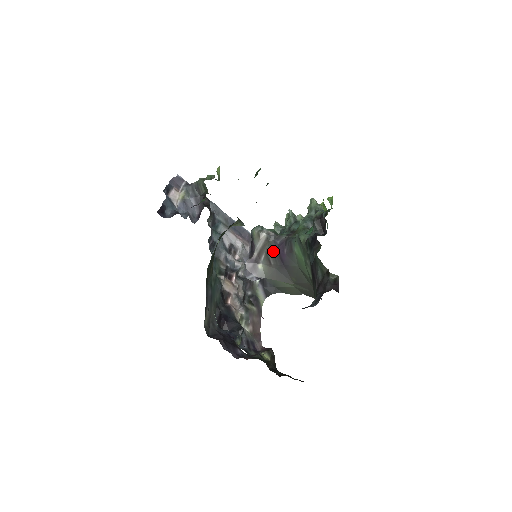
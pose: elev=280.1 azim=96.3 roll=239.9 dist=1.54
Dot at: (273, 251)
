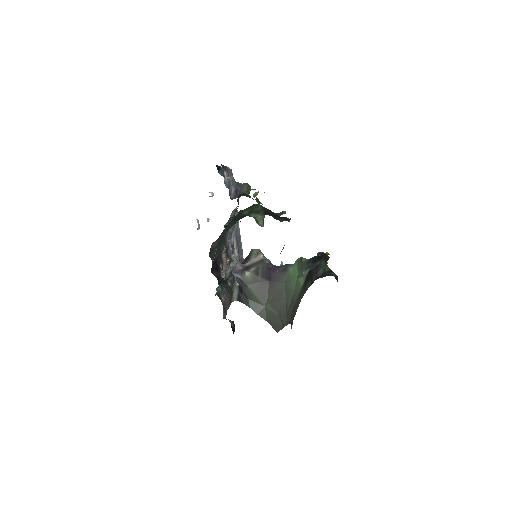
Dot at: (264, 269)
